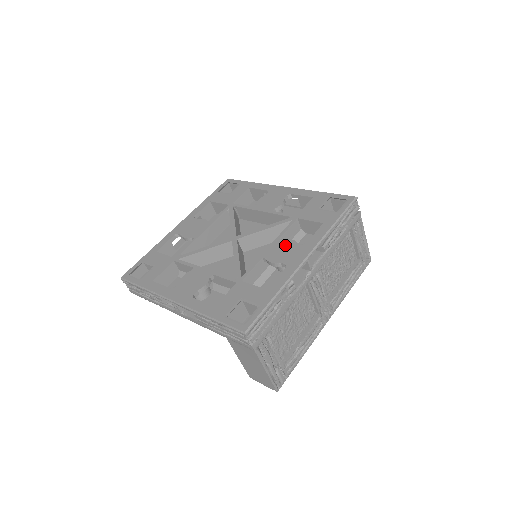
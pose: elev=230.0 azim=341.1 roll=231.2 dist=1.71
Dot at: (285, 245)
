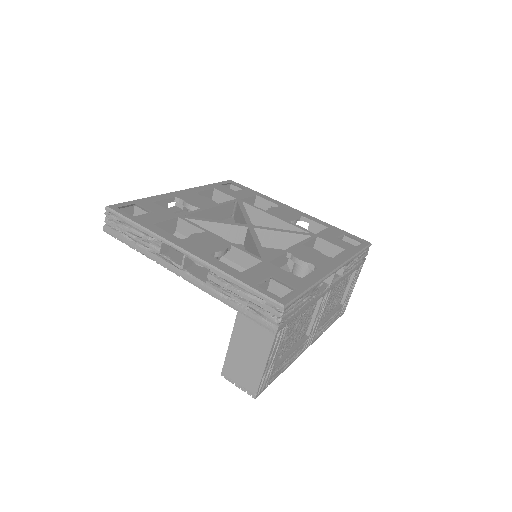
Dot at: (310, 251)
